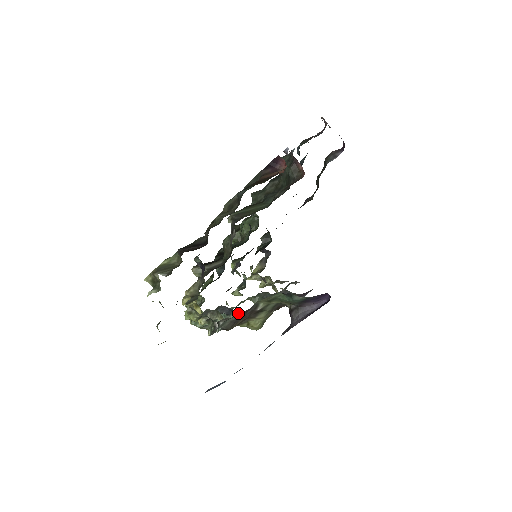
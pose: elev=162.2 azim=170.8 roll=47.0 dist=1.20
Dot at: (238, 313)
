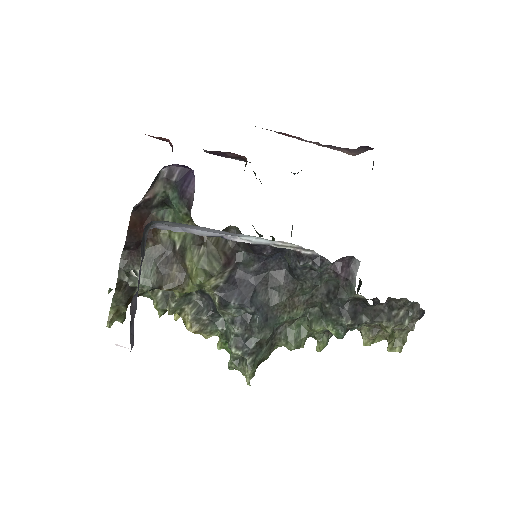
Dot at: (210, 293)
